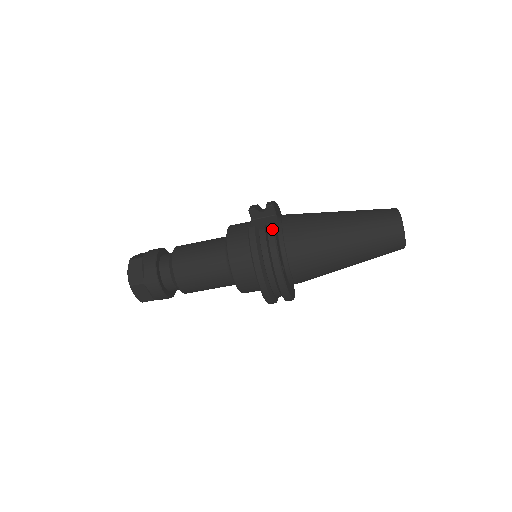
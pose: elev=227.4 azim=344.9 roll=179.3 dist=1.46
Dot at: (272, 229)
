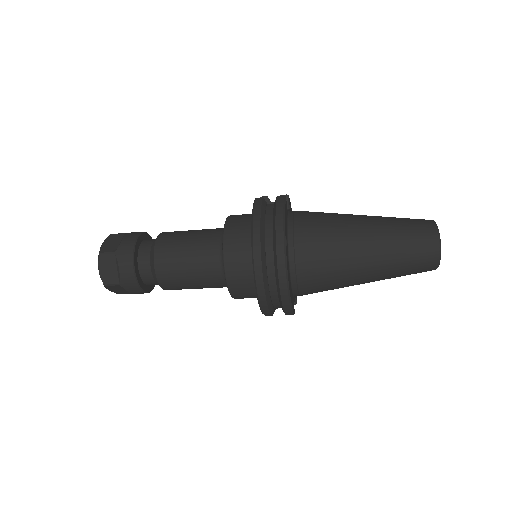
Dot at: (282, 199)
